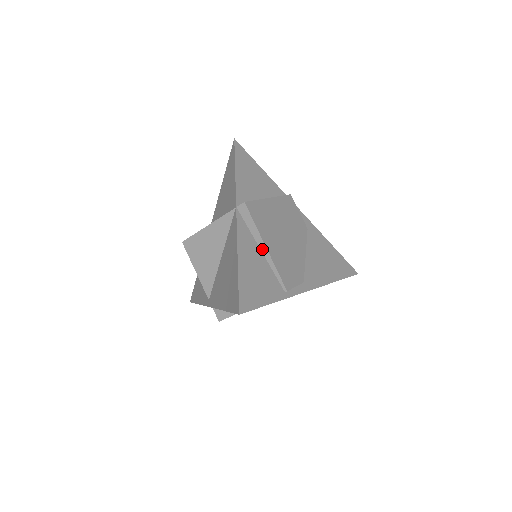
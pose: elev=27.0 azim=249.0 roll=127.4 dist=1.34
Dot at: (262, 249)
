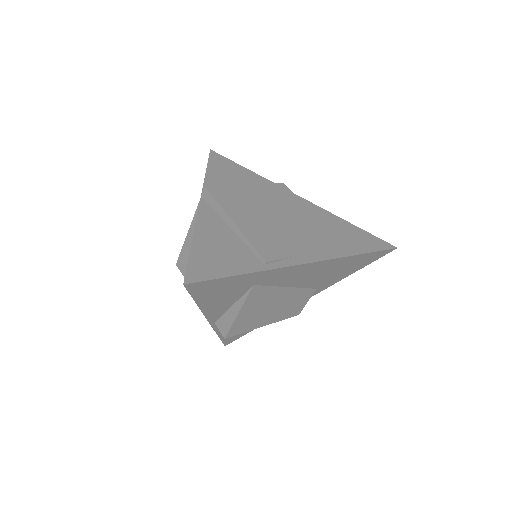
Dot at: (232, 227)
